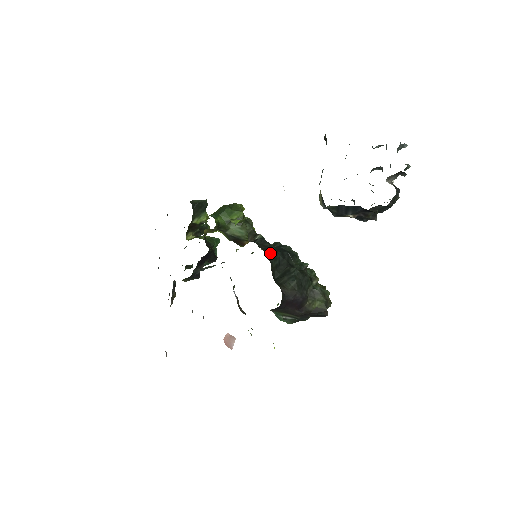
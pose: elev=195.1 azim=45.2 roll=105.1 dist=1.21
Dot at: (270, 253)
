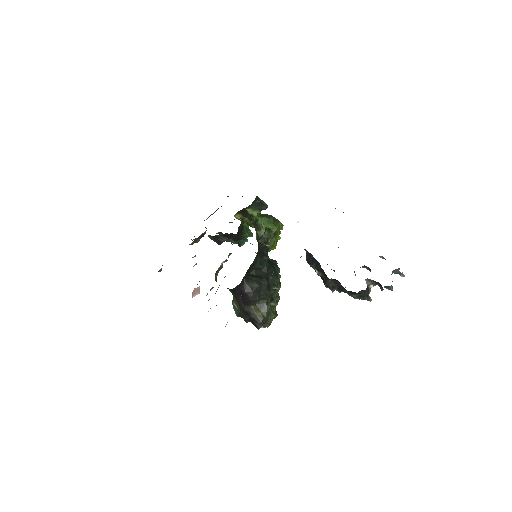
Dot at: (261, 257)
